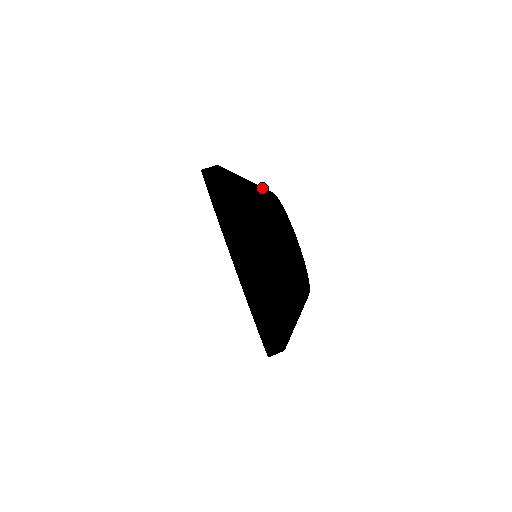
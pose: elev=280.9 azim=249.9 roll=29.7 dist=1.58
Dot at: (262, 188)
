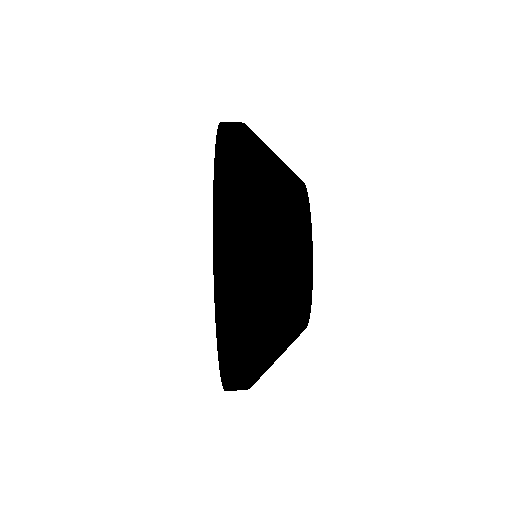
Dot at: (294, 189)
